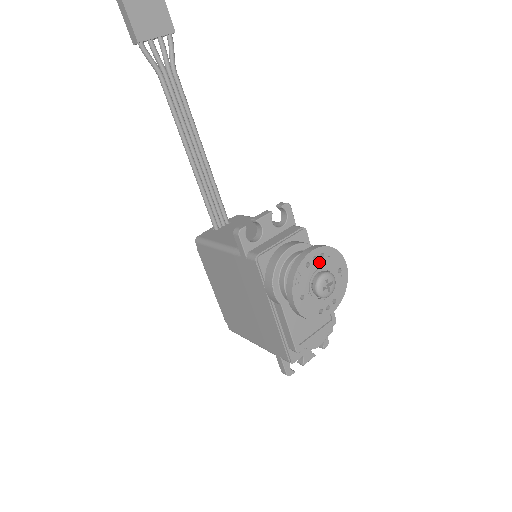
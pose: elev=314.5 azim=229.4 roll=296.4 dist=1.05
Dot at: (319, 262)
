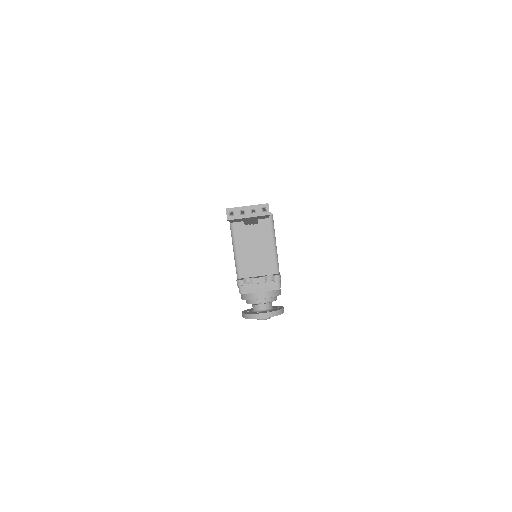
Dot at: occluded
